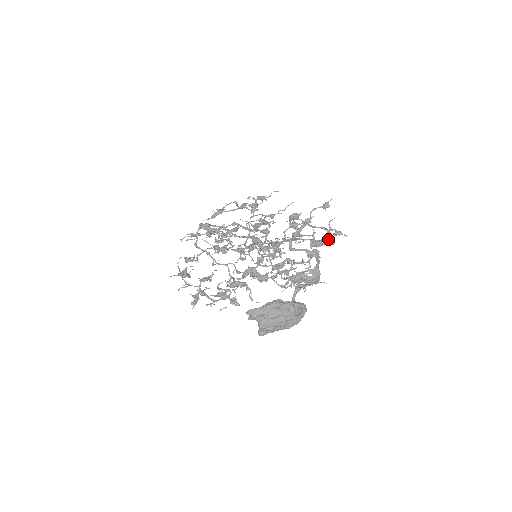
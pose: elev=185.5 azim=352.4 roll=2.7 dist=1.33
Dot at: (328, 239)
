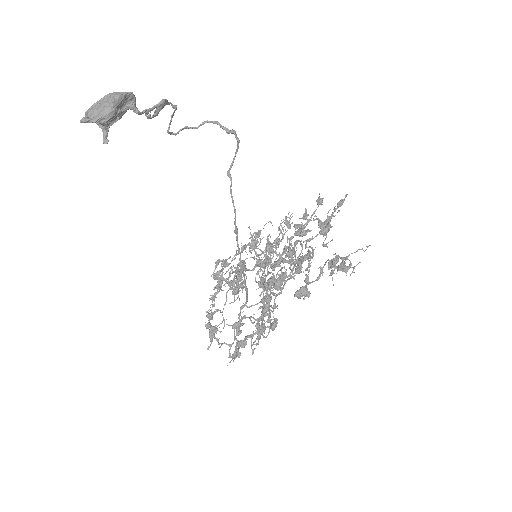
Dot at: (228, 133)
